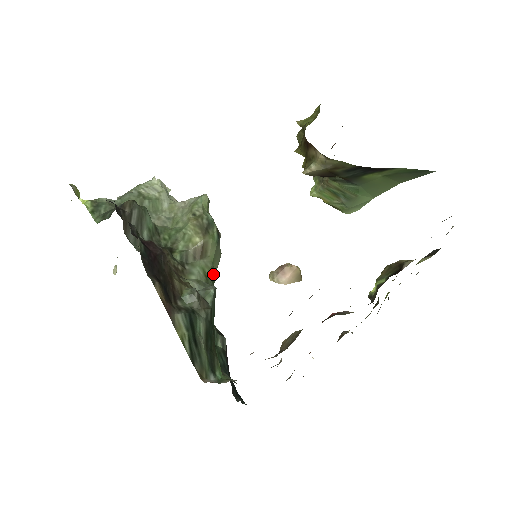
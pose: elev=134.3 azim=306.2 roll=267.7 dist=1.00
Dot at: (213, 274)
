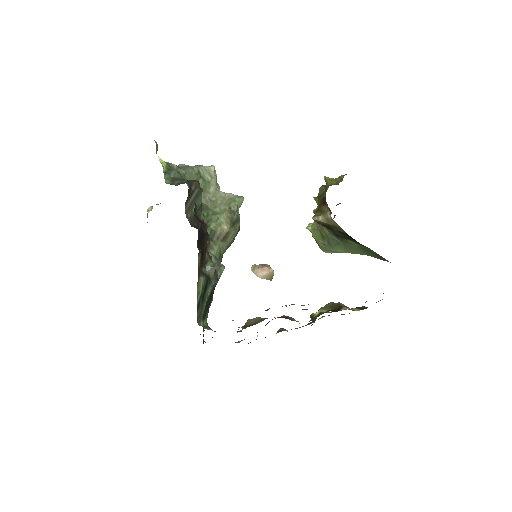
Dot at: occluded
